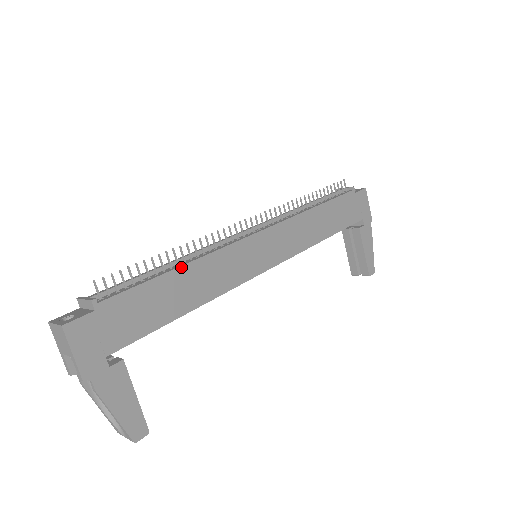
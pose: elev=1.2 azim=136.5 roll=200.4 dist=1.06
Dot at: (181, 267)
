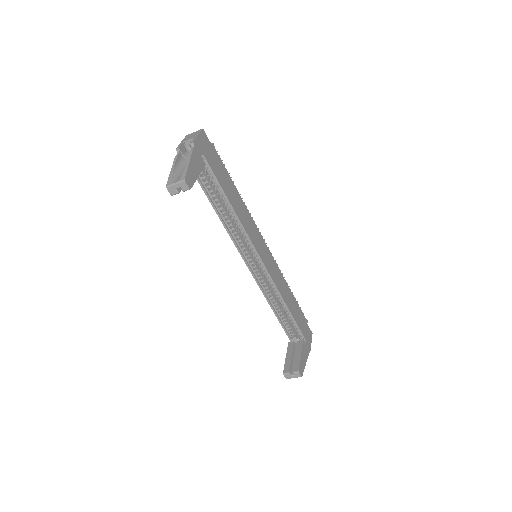
Dot at: occluded
